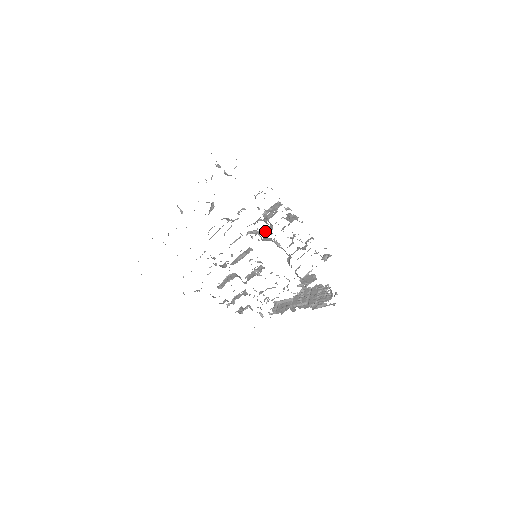
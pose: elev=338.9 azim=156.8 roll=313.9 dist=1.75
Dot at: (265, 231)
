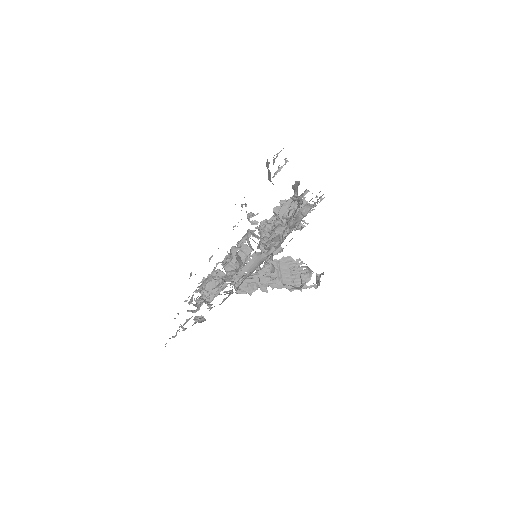
Dot at: (269, 225)
